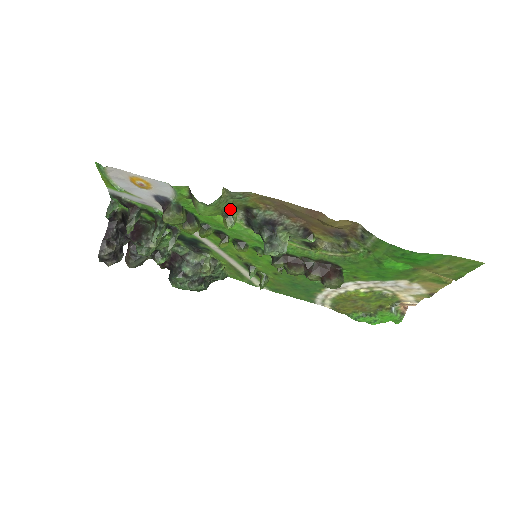
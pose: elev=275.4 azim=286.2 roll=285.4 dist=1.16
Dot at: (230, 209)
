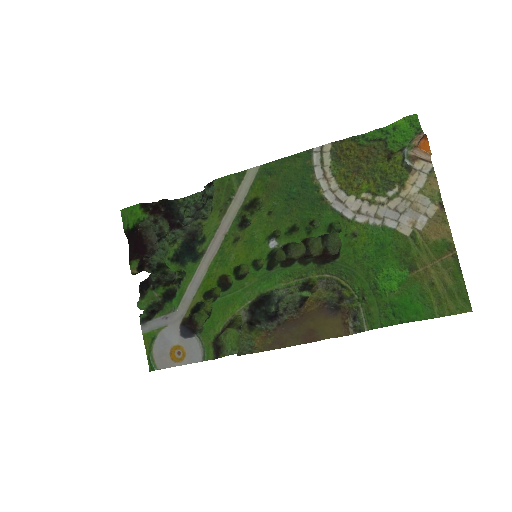
Dot at: (240, 331)
